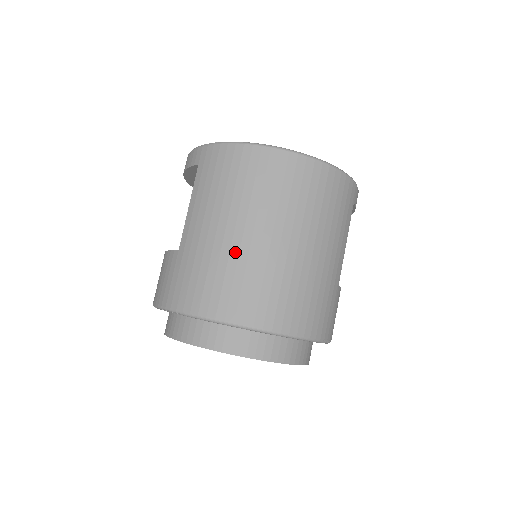
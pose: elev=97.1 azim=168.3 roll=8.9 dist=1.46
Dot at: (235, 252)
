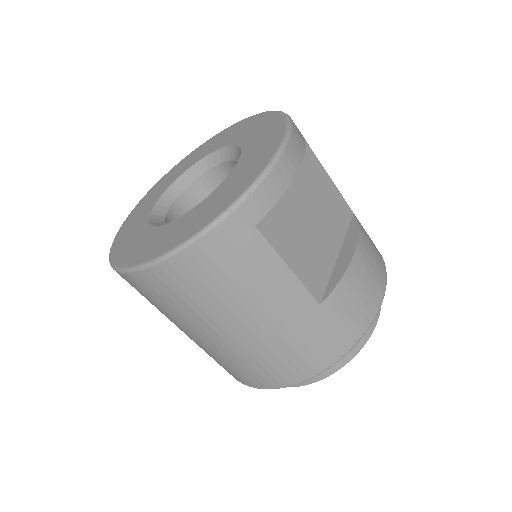
Dot at: occluded
